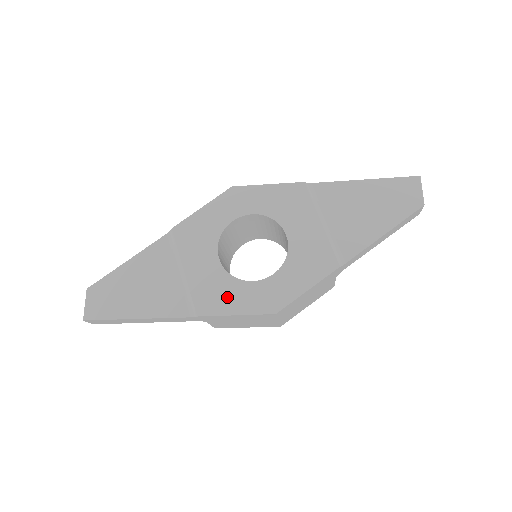
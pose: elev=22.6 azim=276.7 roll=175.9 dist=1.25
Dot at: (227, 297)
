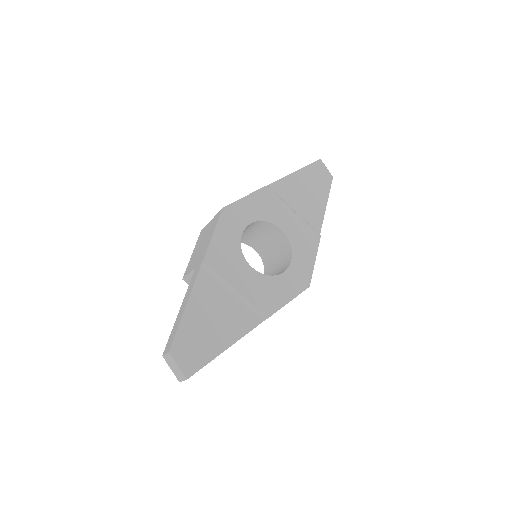
Dot at: (276, 293)
